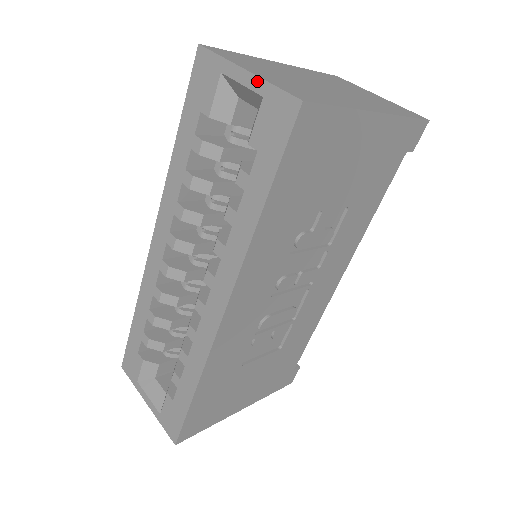
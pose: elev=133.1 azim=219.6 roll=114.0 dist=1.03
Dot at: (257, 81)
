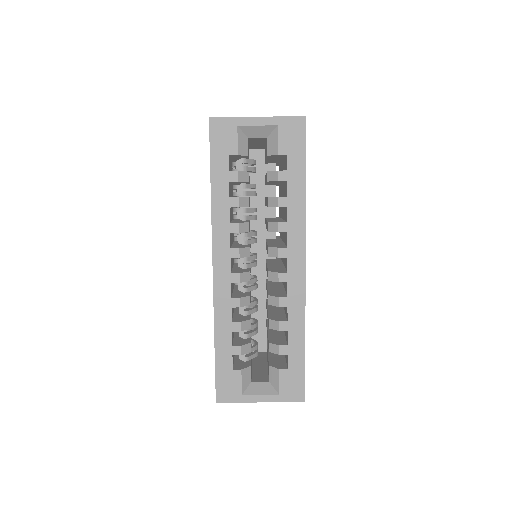
Dot at: (269, 119)
